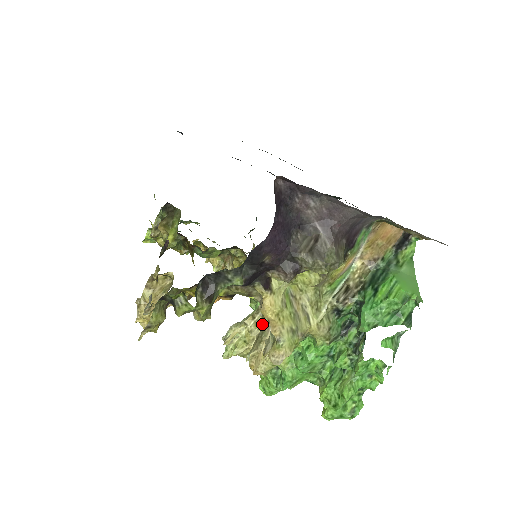
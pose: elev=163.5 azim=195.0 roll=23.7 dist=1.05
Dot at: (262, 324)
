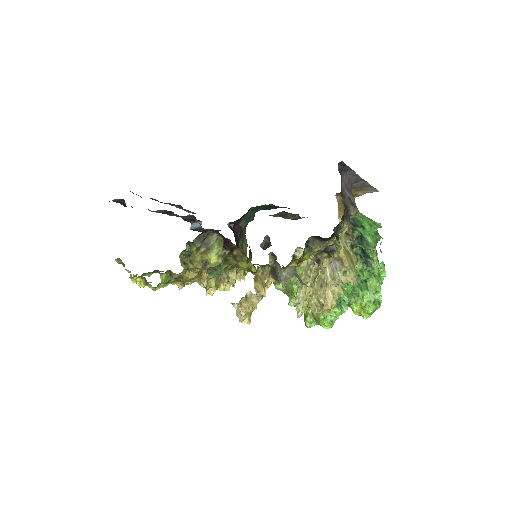
Dot at: (316, 278)
